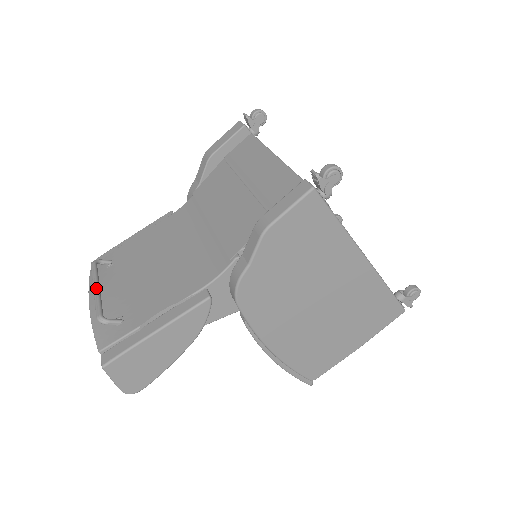
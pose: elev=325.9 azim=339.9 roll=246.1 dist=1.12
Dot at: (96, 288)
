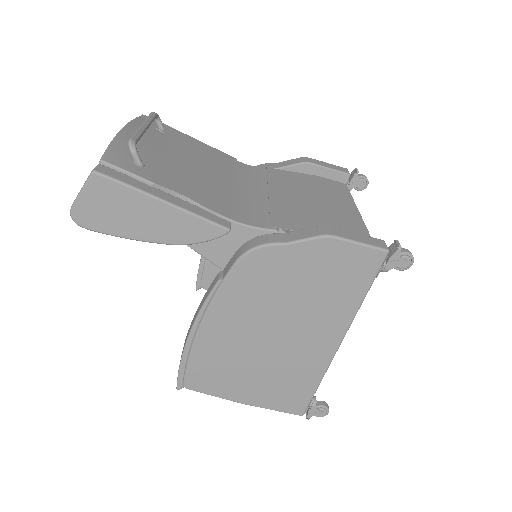
Dot at: (146, 126)
